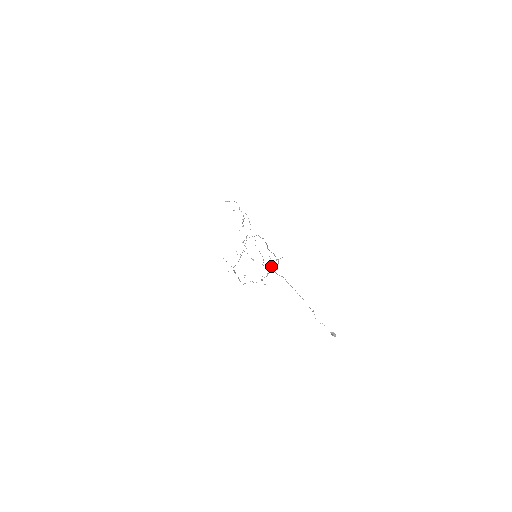
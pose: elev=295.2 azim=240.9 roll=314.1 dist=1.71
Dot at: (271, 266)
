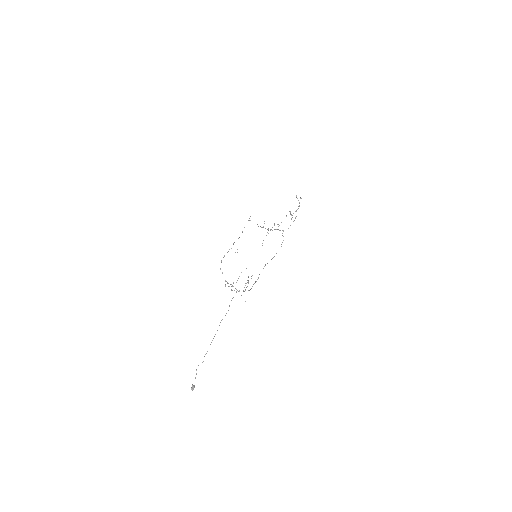
Dot at: occluded
